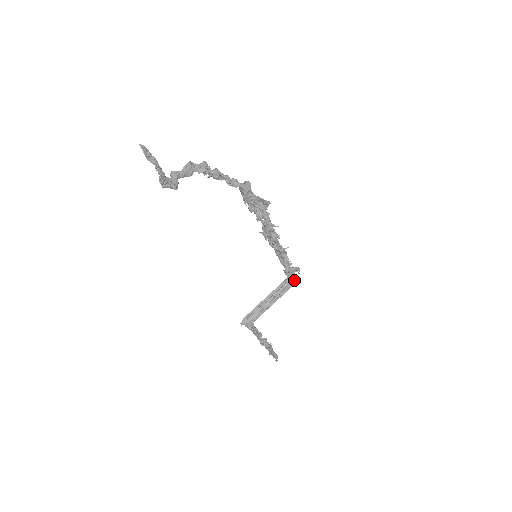
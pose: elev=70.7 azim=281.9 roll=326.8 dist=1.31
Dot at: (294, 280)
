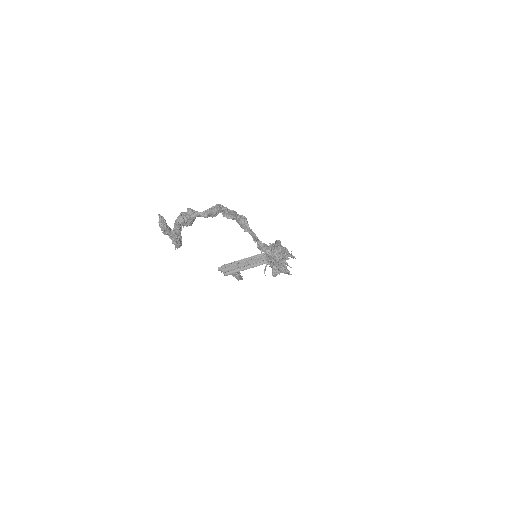
Dot at: occluded
